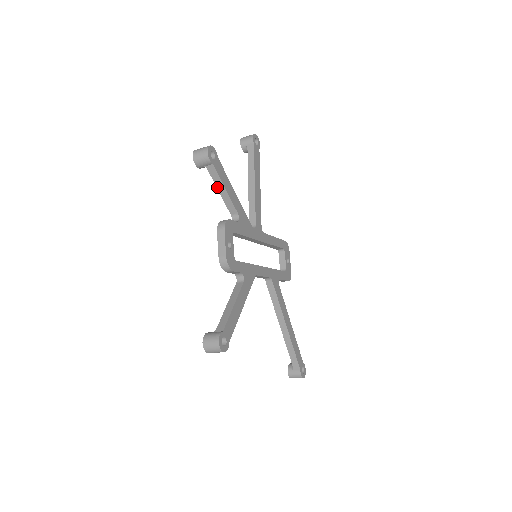
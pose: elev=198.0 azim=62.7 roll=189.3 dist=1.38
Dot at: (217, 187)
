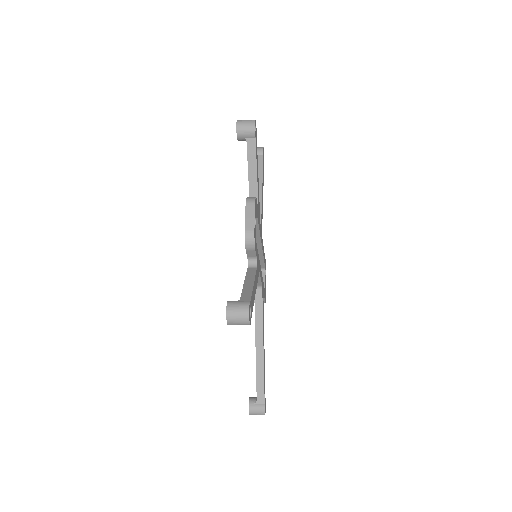
Dot at: (248, 165)
